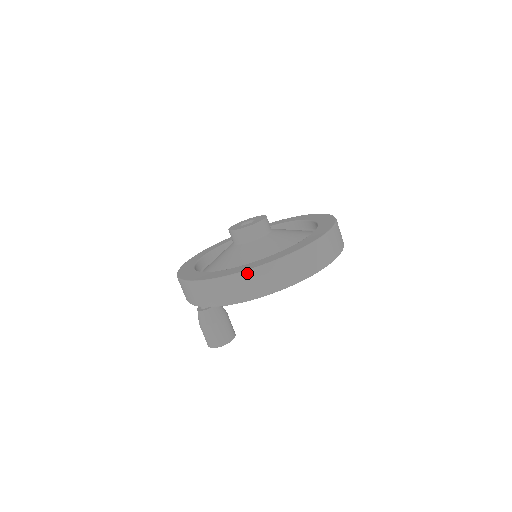
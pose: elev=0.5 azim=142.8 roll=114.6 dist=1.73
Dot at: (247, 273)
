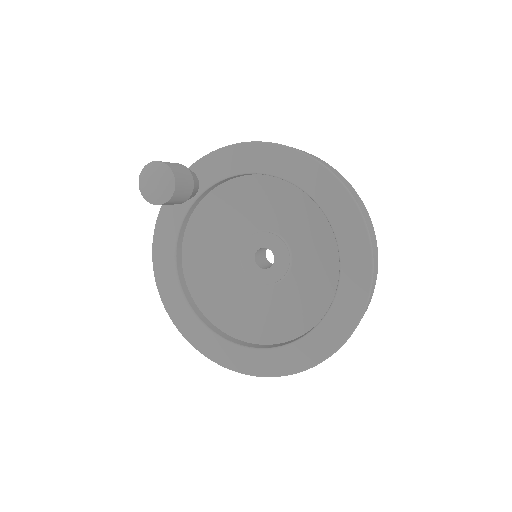
Dot at: occluded
